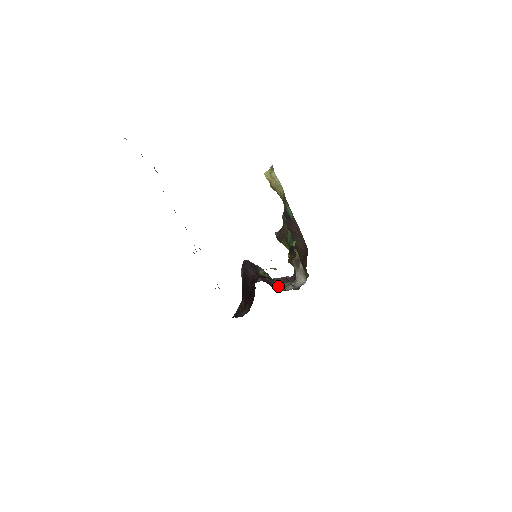
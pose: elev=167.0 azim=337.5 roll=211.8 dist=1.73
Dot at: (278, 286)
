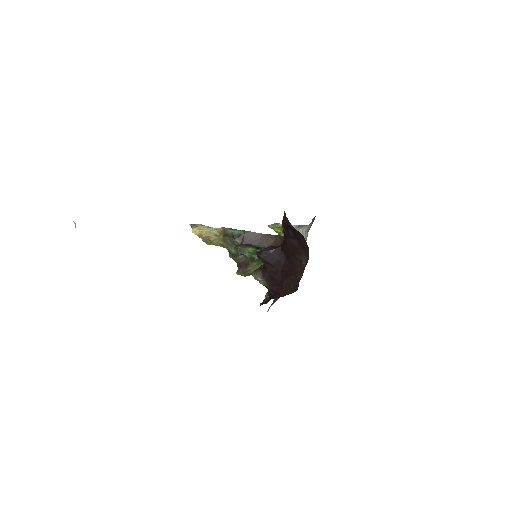
Dot at: occluded
